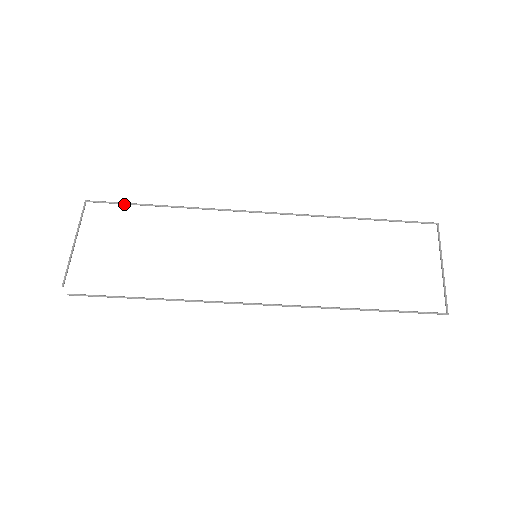
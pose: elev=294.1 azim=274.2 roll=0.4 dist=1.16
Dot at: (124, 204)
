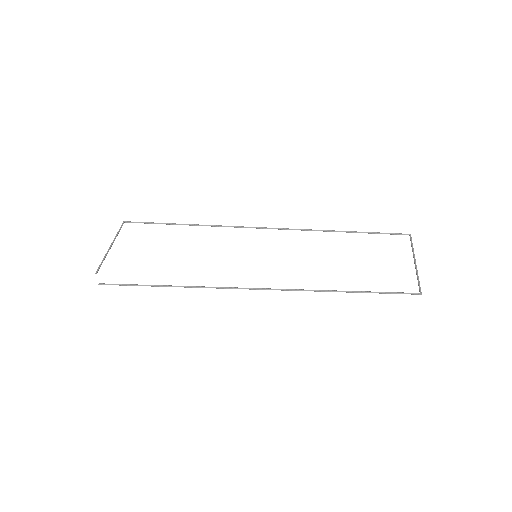
Dot at: (153, 223)
